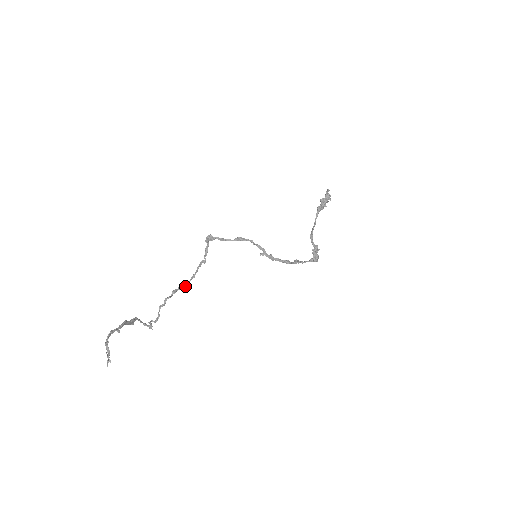
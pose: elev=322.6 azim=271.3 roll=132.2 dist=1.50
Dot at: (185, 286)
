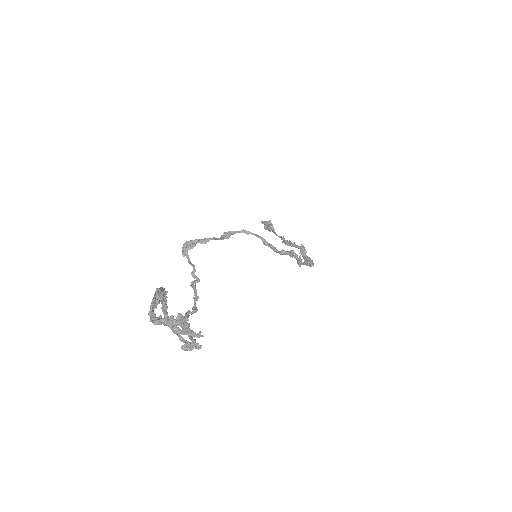
Dot at: (193, 312)
